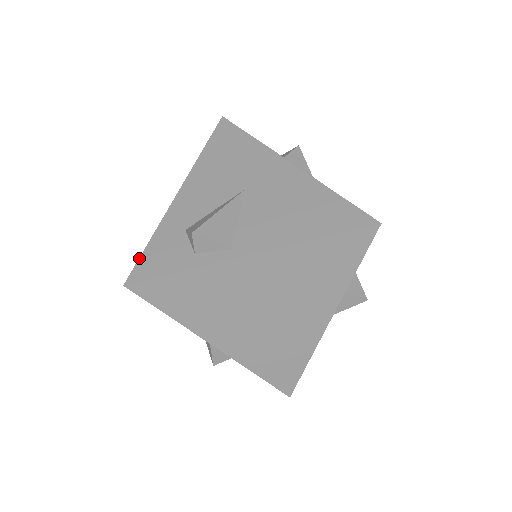
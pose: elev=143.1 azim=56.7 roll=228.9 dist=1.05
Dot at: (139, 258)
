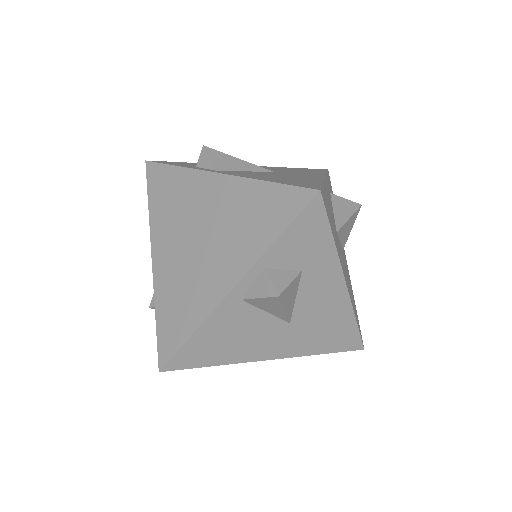
Dot at: occluded
